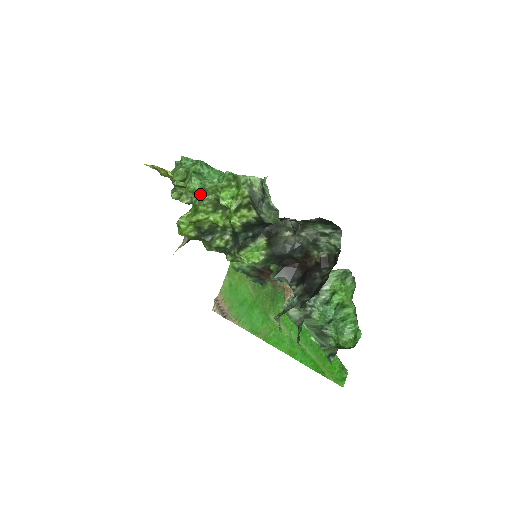
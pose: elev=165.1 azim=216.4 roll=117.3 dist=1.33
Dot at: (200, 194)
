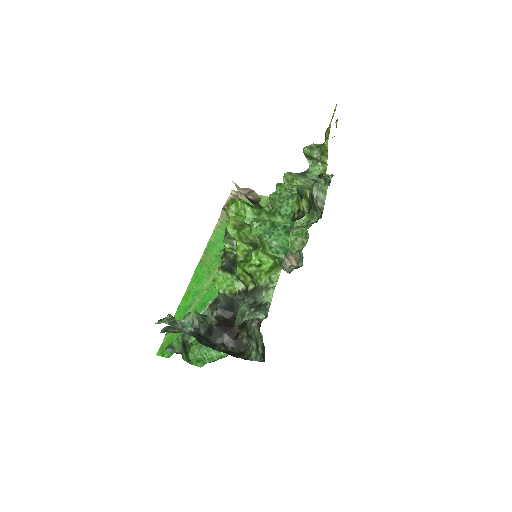
Dot at: occluded
